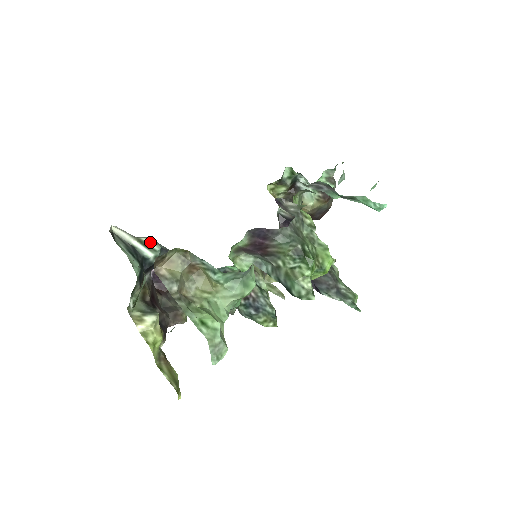
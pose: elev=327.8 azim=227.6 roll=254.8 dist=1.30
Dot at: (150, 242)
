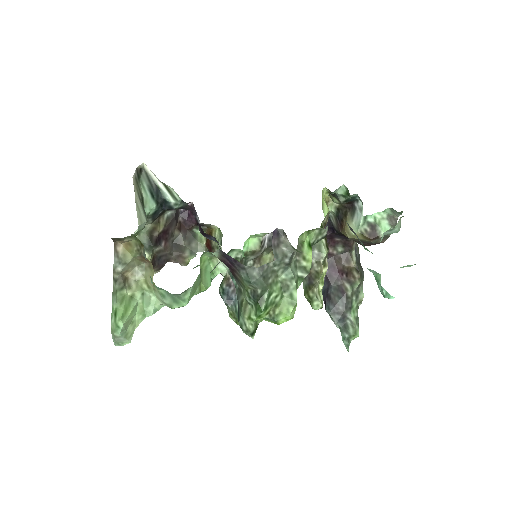
Dot at: (173, 191)
